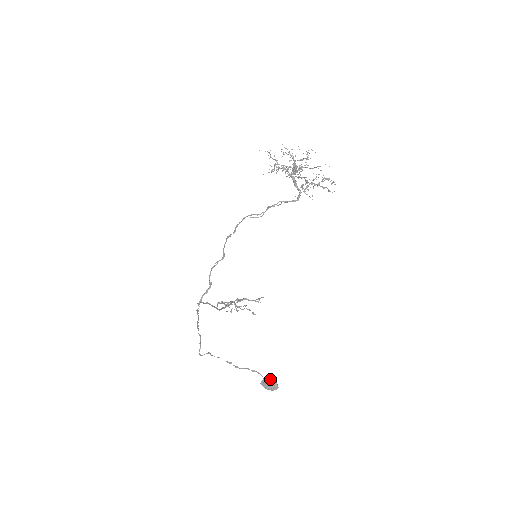
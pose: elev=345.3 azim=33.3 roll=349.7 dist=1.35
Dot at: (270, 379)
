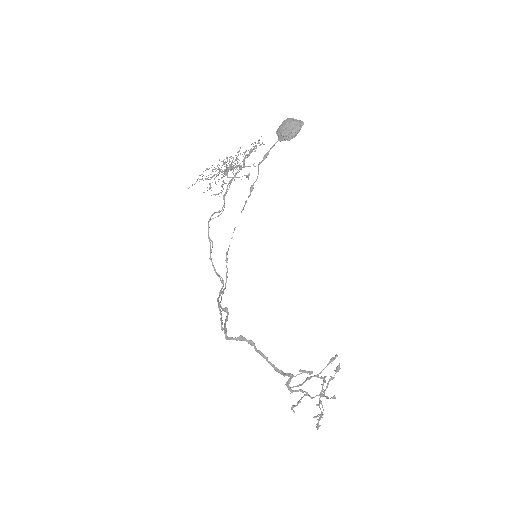
Dot at: (282, 123)
